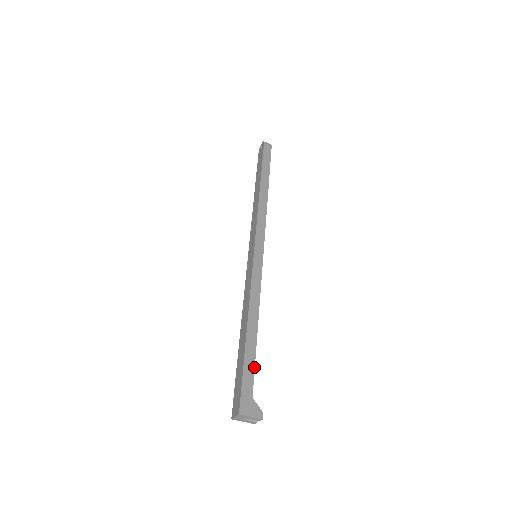
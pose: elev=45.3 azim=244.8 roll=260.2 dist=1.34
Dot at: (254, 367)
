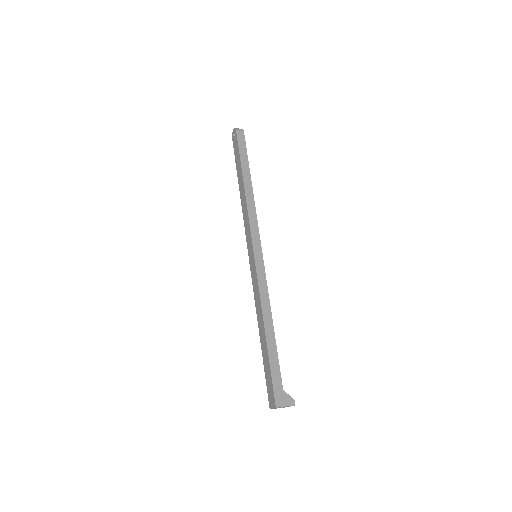
Dot at: occluded
